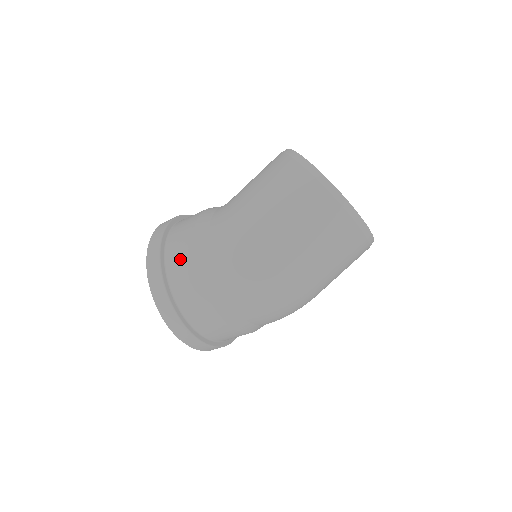
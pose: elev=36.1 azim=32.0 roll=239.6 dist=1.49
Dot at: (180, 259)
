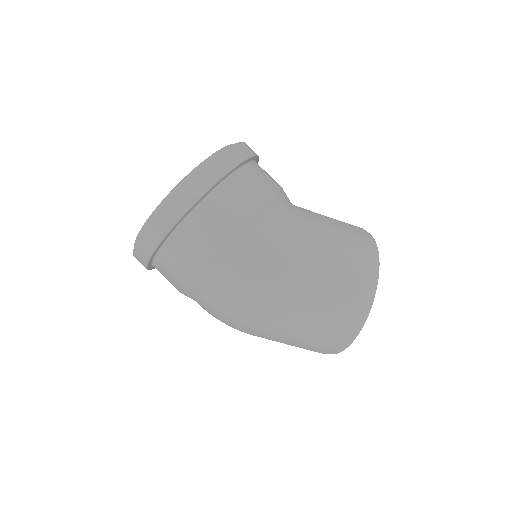
Dot at: (220, 214)
